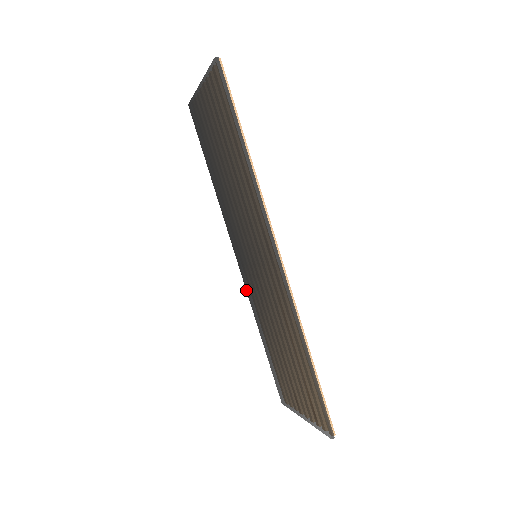
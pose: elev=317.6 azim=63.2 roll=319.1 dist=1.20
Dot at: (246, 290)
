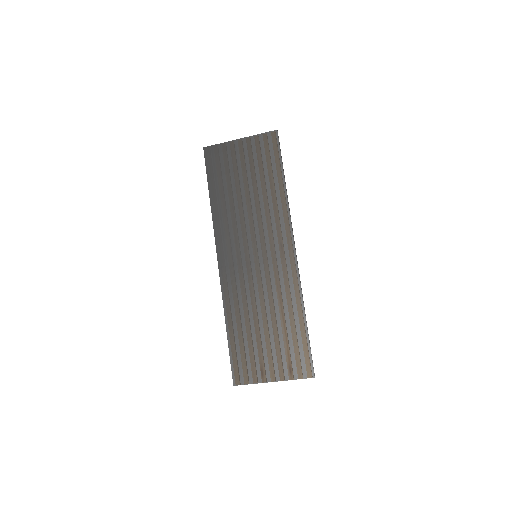
Dot at: (221, 288)
